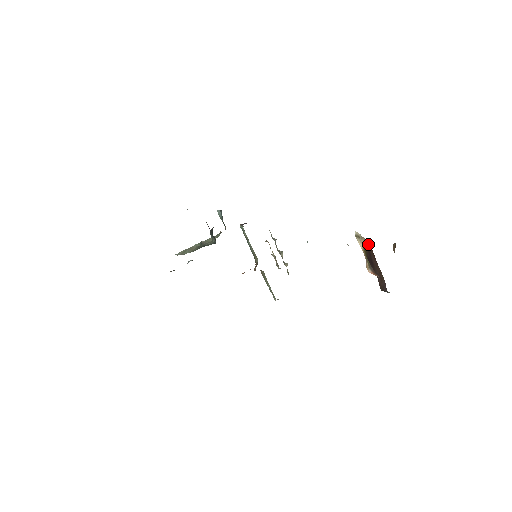
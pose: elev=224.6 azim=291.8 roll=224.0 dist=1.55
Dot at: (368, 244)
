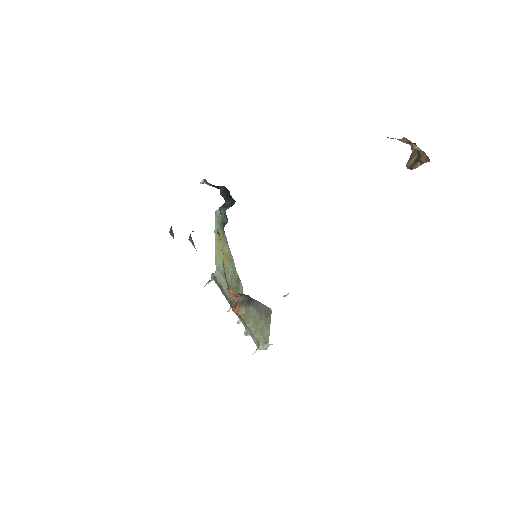
Dot at: occluded
